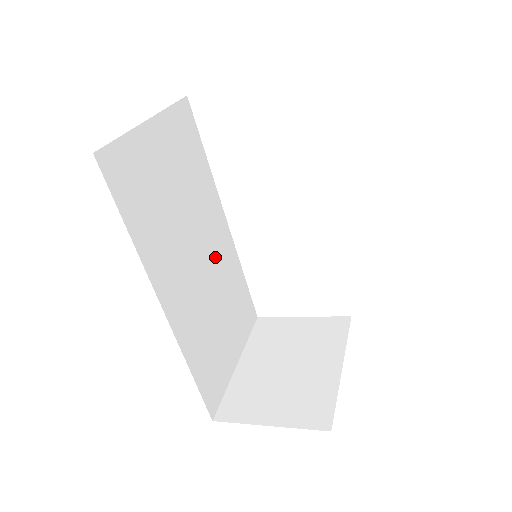
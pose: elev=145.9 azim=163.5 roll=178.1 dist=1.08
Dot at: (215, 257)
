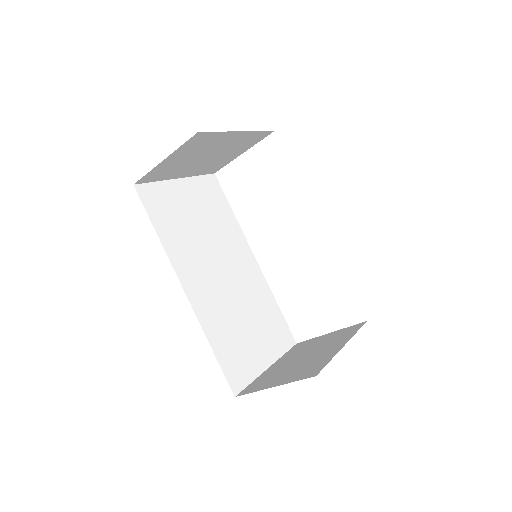
Dot at: (241, 277)
